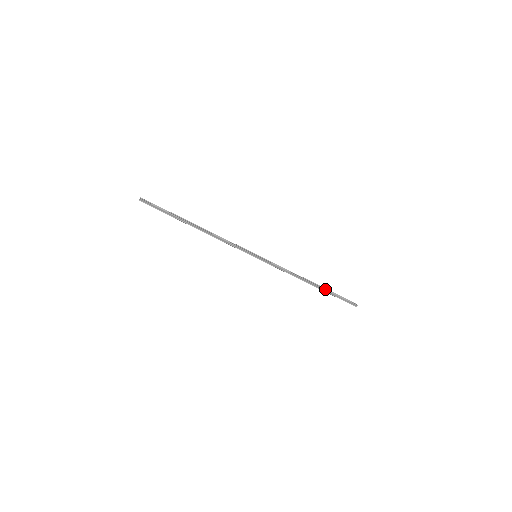
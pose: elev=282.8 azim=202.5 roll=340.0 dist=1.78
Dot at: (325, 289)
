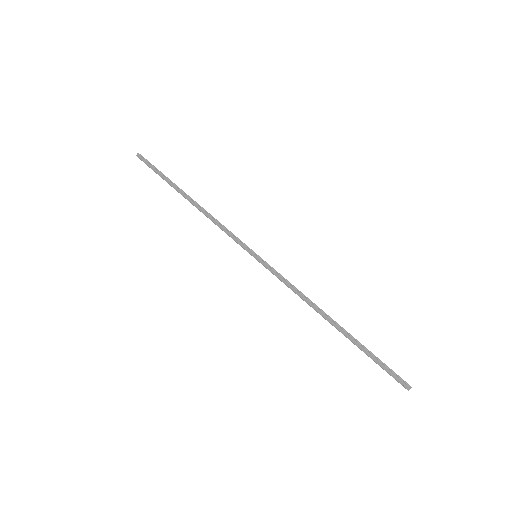
Dot at: (354, 338)
